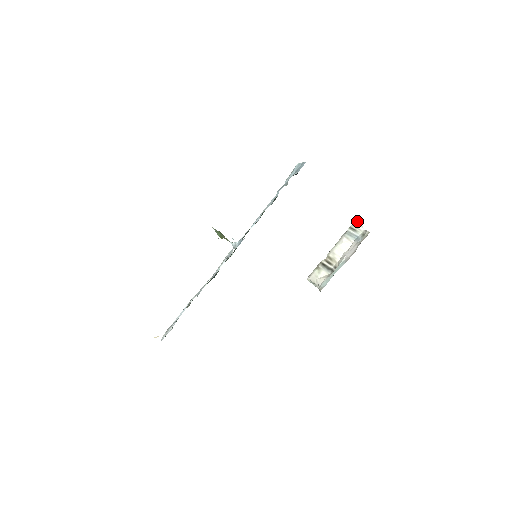
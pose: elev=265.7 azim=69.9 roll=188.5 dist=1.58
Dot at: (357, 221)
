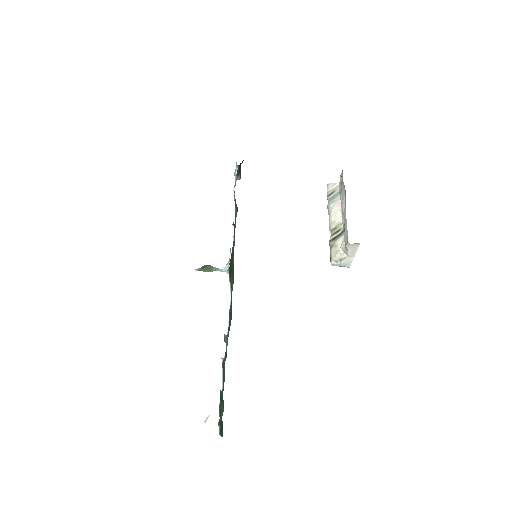
Dot at: (328, 186)
